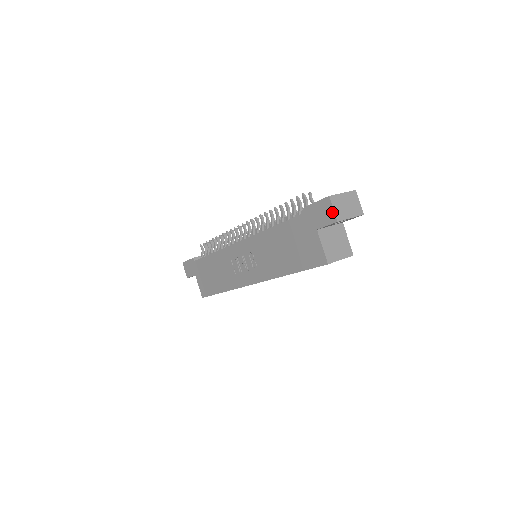
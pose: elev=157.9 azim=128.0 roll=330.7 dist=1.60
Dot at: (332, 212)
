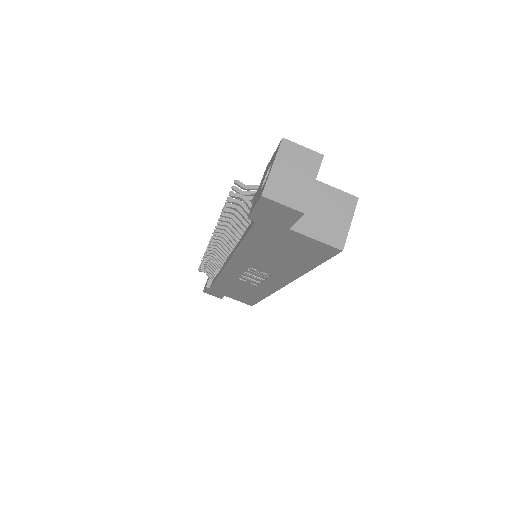
Dot at: (286, 208)
